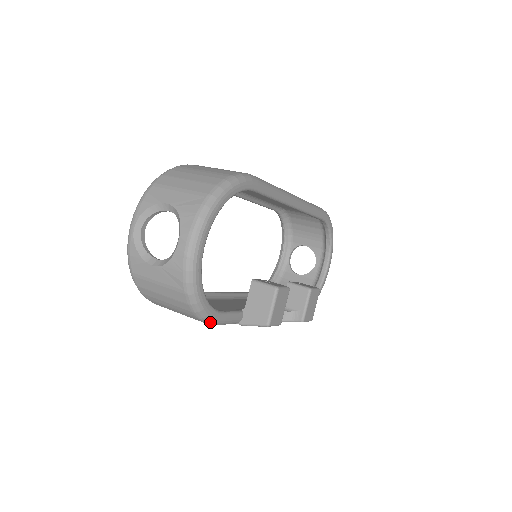
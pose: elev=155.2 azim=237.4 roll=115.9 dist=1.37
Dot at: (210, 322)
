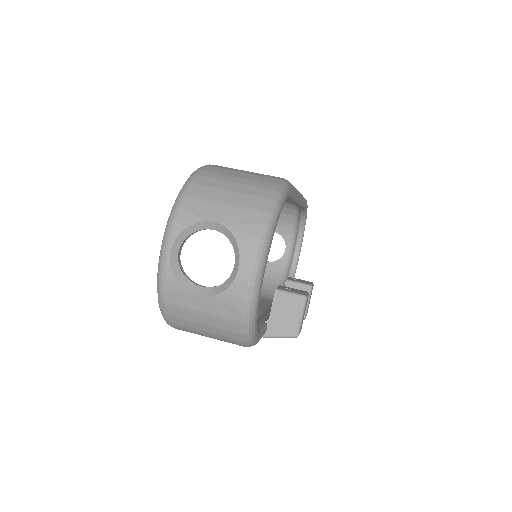
Dot at: (252, 345)
